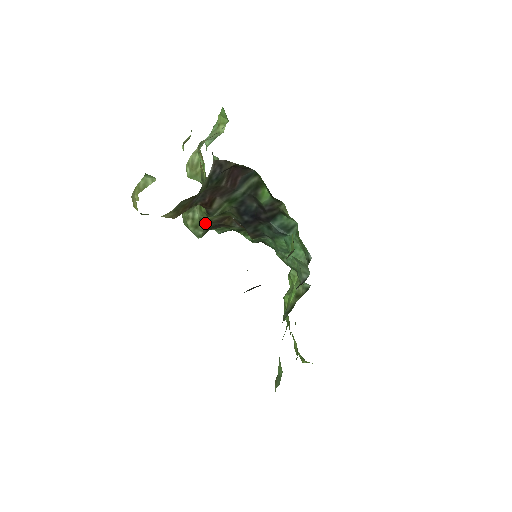
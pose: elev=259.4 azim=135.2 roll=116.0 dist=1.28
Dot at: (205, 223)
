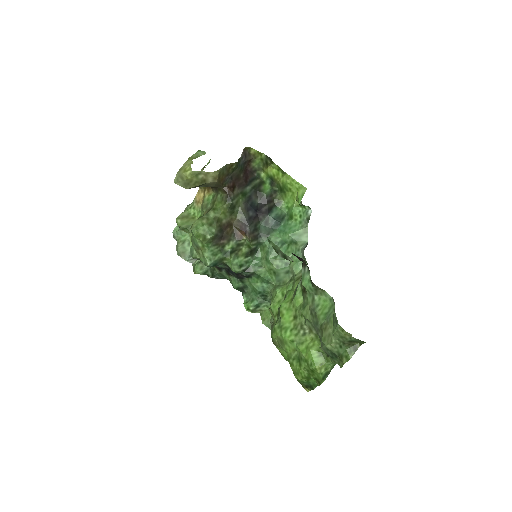
Dot at: (217, 222)
